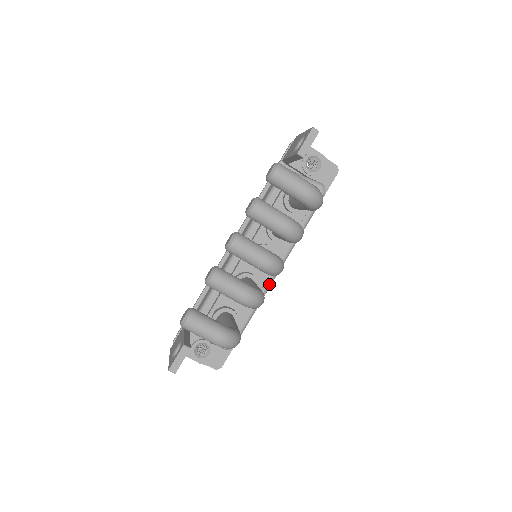
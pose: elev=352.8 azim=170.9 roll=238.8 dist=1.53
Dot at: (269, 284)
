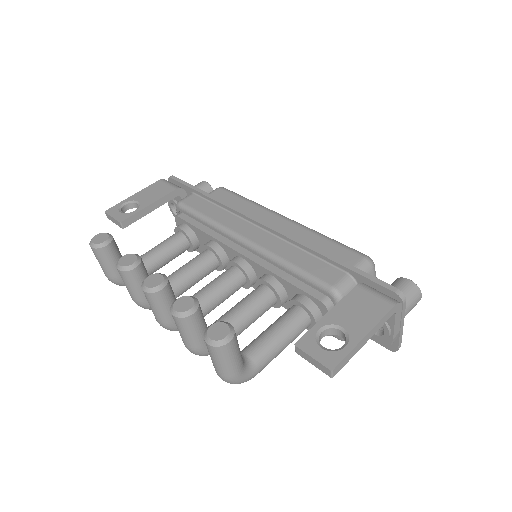
Dot at: occluded
